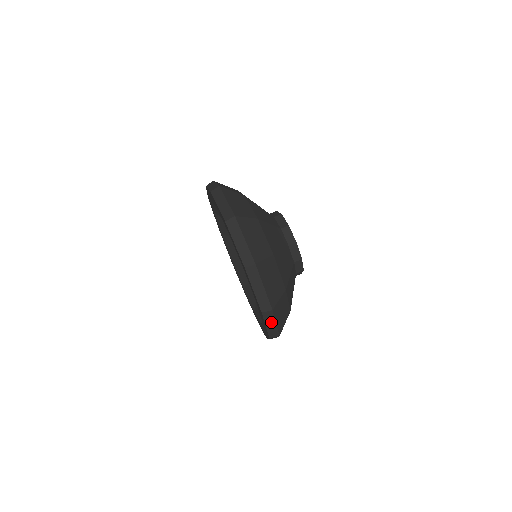
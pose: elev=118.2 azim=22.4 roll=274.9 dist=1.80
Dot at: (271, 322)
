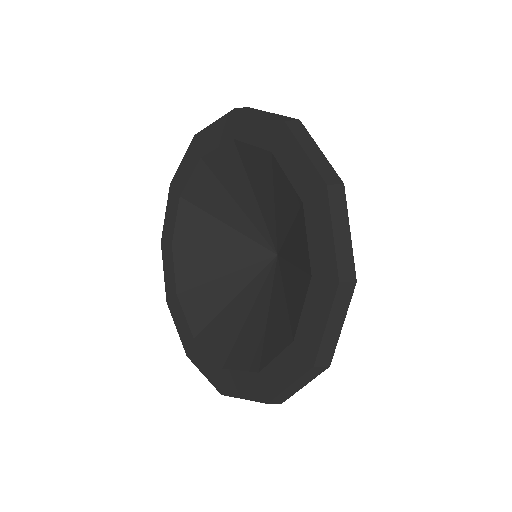
Dot at: (342, 224)
